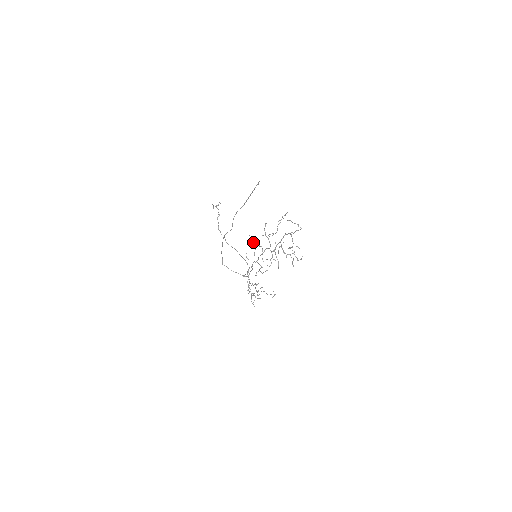
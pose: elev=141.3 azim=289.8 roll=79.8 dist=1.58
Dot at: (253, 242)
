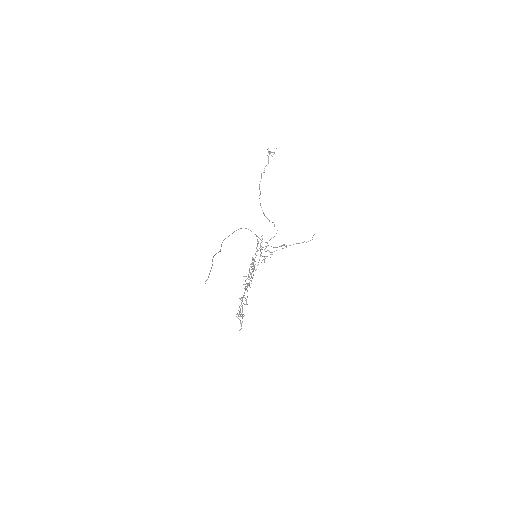
Dot at: (257, 244)
